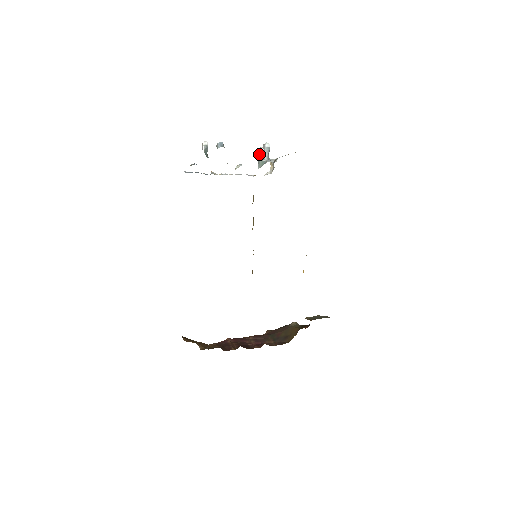
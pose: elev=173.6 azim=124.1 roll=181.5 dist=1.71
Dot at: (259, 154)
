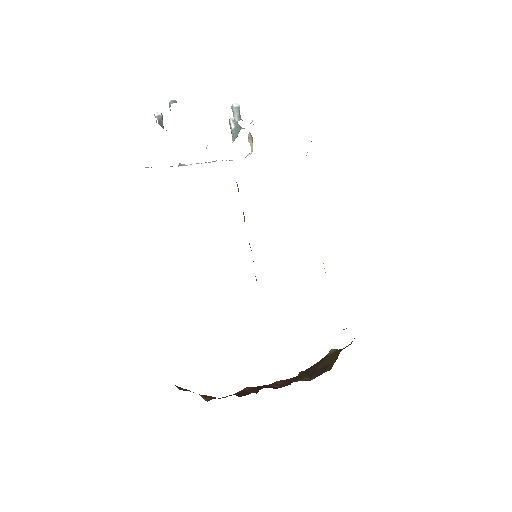
Dot at: (230, 125)
